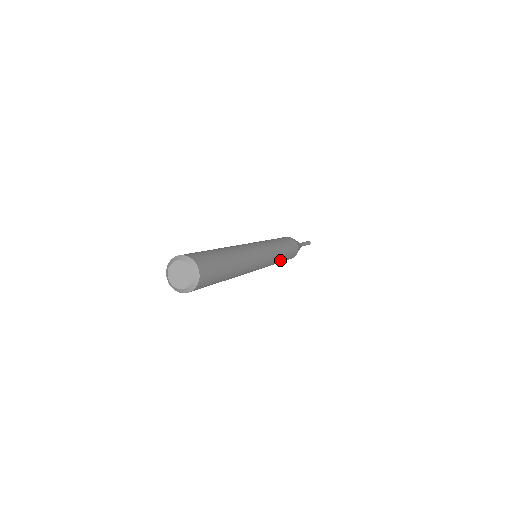
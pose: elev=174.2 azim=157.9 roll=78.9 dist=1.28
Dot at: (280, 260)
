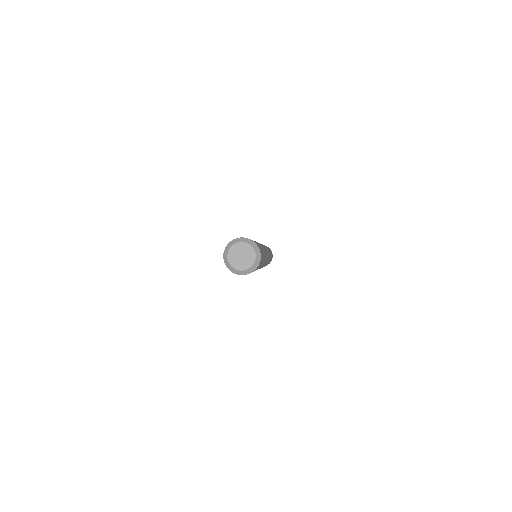
Dot at: occluded
